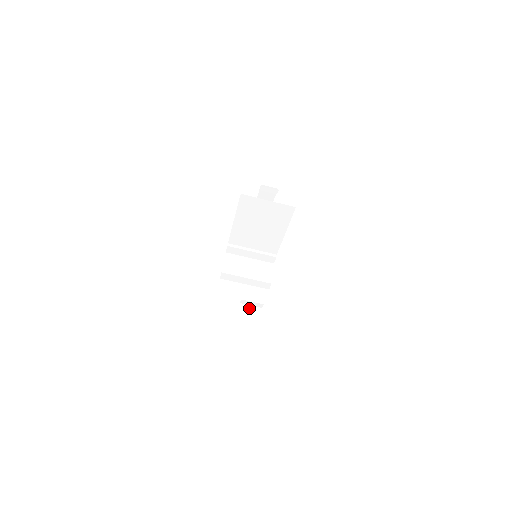
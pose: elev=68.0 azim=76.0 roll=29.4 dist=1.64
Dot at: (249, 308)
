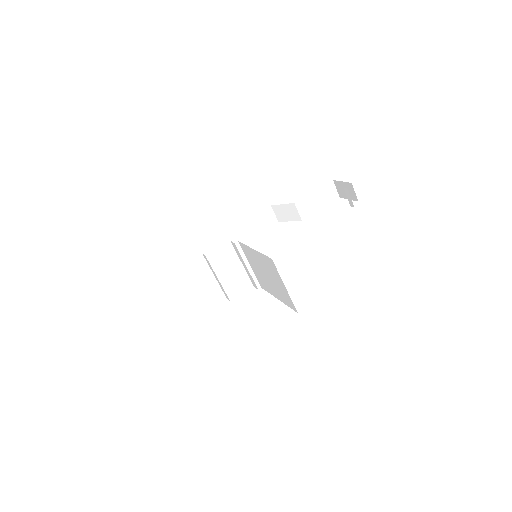
Dot at: occluded
